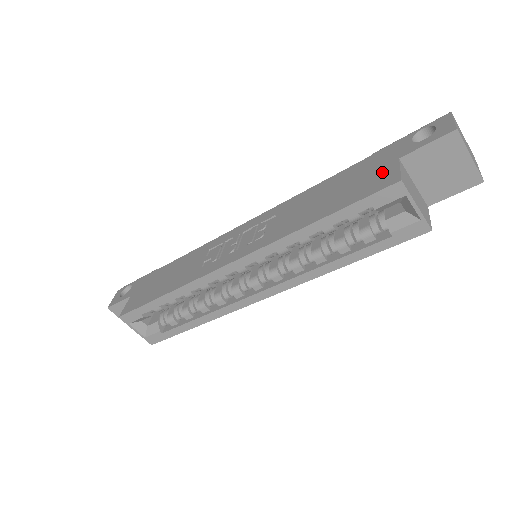
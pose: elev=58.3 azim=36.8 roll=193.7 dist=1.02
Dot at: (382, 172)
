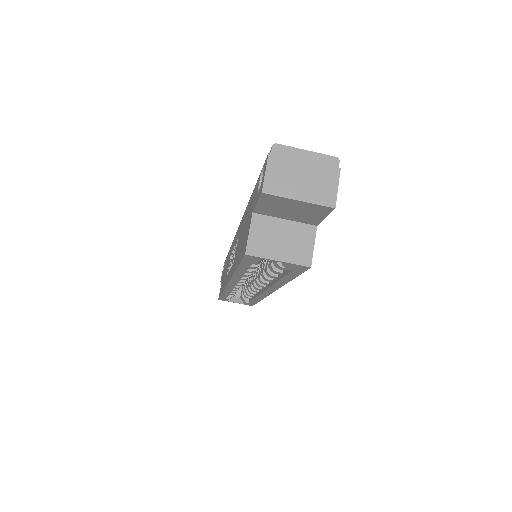
Dot at: (248, 228)
